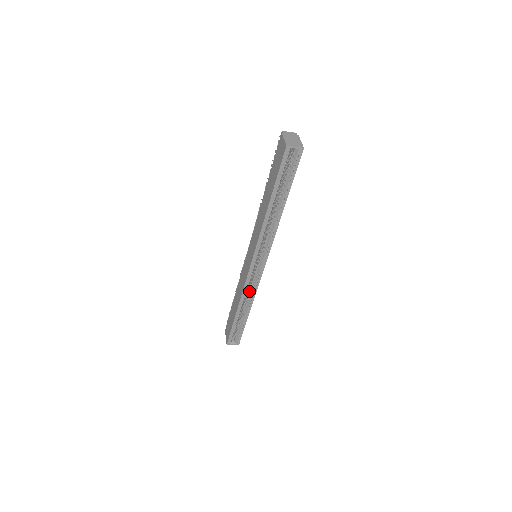
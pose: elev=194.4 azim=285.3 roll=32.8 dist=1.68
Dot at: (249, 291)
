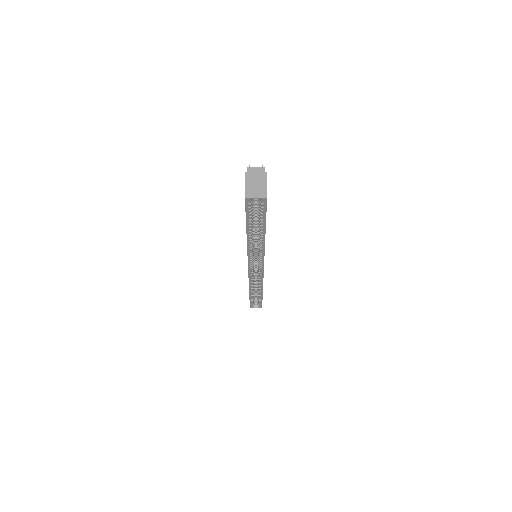
Dot at: (257, 280)
